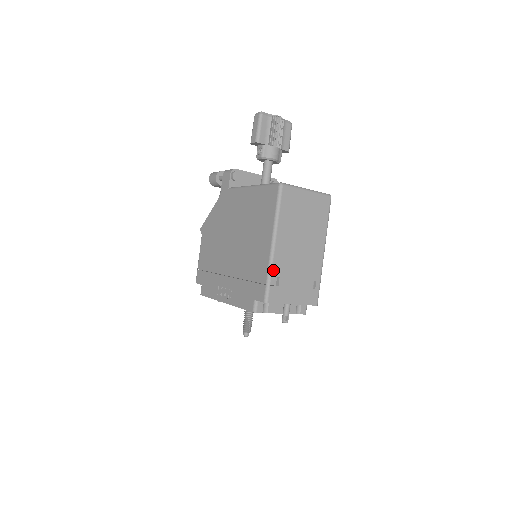
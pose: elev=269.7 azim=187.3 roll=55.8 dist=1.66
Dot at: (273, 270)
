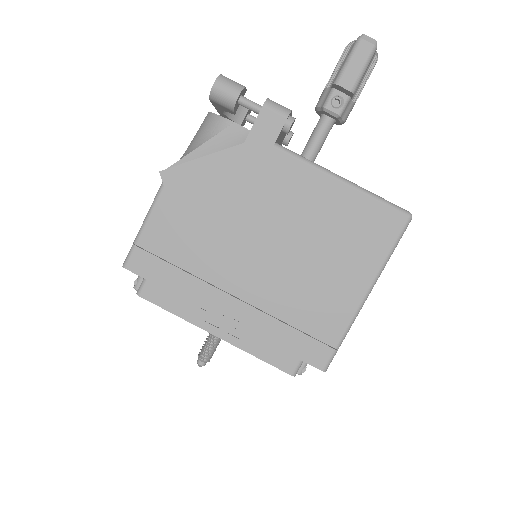
Dot at: (349, 329)
